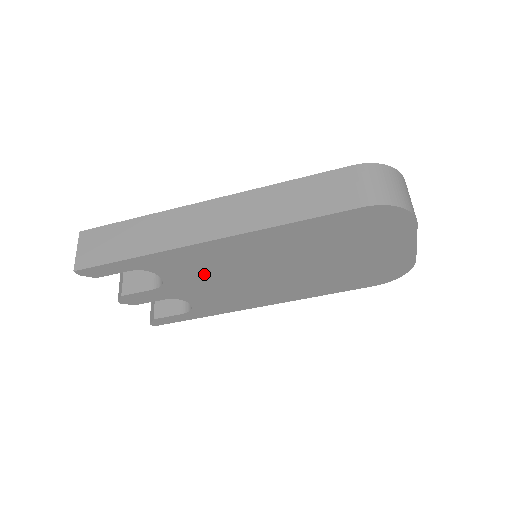
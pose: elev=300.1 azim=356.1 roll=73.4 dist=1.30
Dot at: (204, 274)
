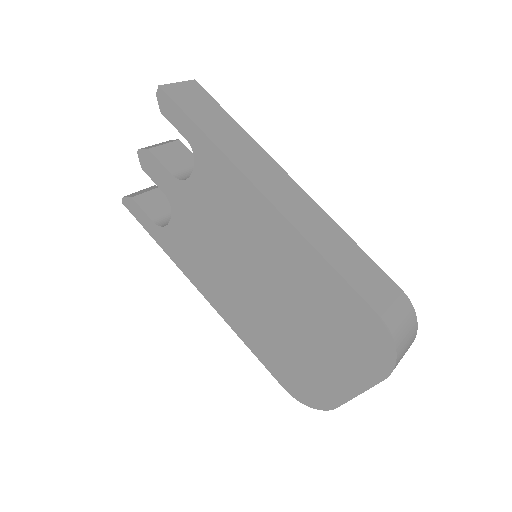
Dot at: (217, 213)
